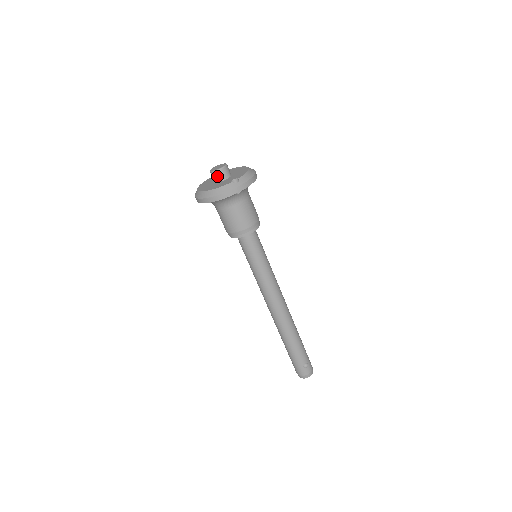
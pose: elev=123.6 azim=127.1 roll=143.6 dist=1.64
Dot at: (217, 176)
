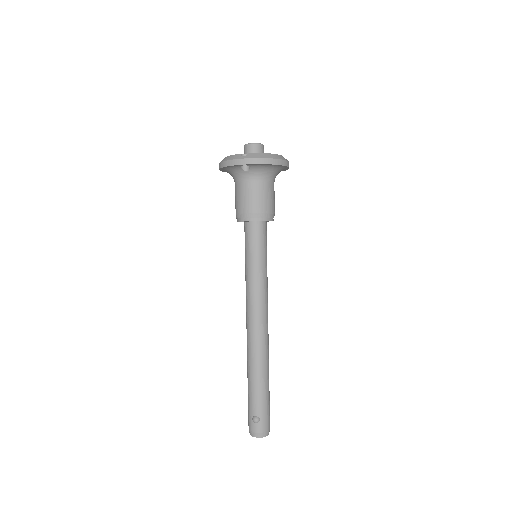
Dot at: (245, 151)
